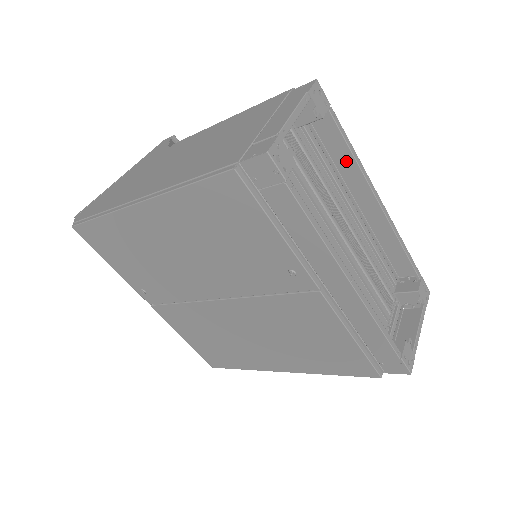
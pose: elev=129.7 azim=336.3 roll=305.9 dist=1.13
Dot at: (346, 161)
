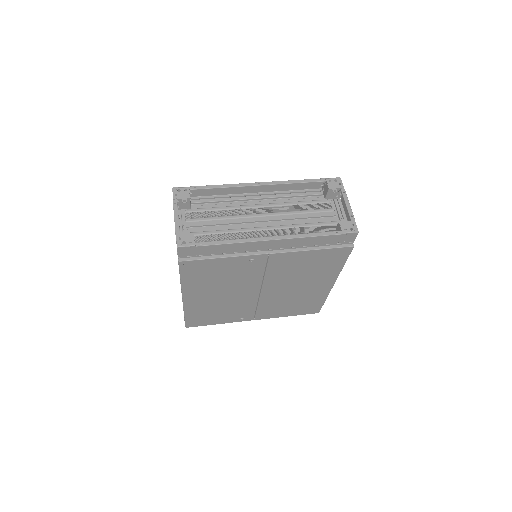
Dot at: (225, 190)
